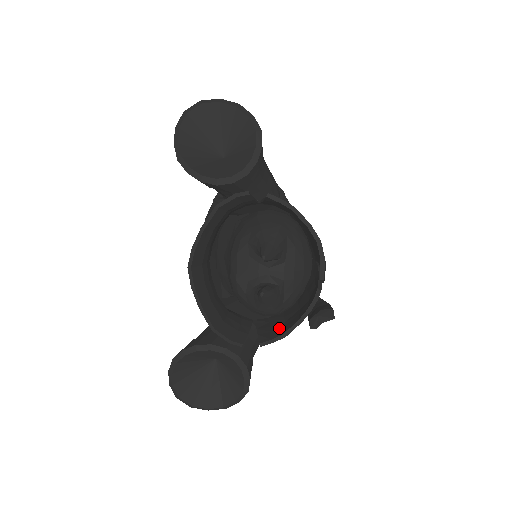
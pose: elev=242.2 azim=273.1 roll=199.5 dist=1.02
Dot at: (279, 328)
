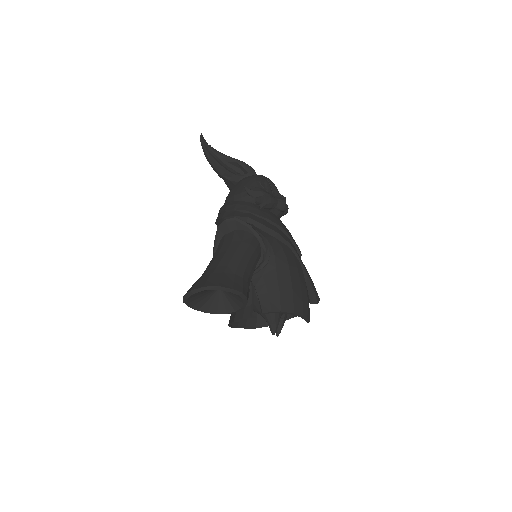
Dot at: occluded
